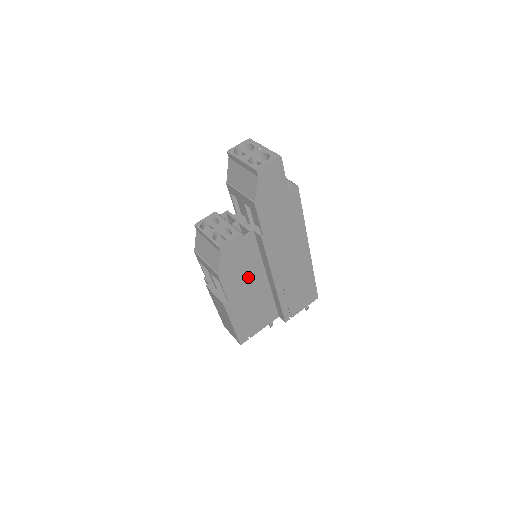
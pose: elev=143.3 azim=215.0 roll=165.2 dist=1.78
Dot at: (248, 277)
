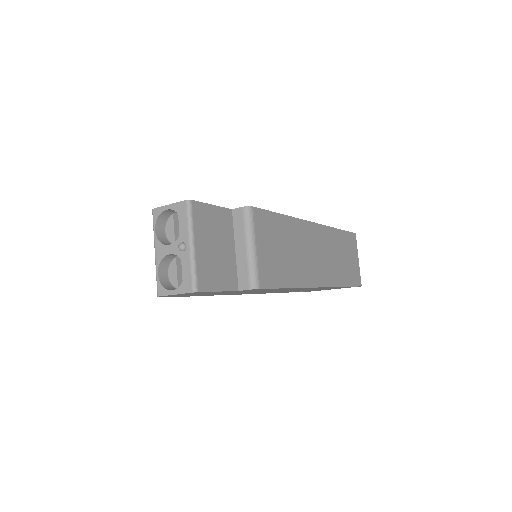
Dot at: occluded
